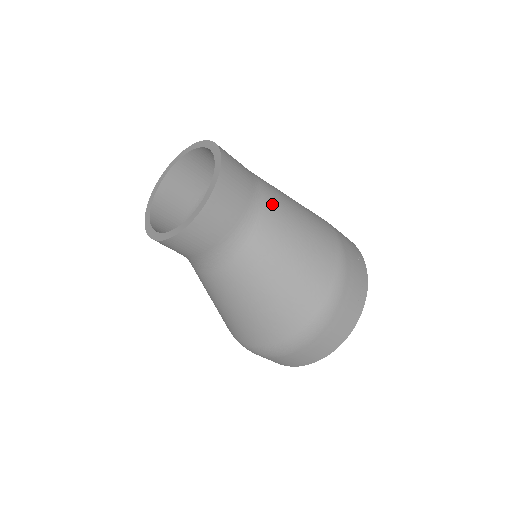
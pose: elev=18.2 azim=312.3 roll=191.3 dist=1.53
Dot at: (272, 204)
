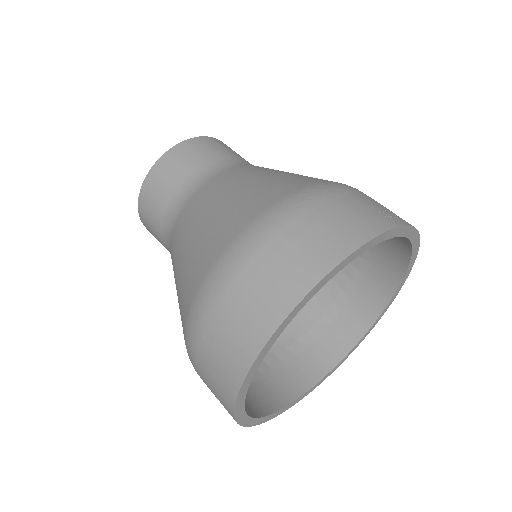
Dot at: occluded
